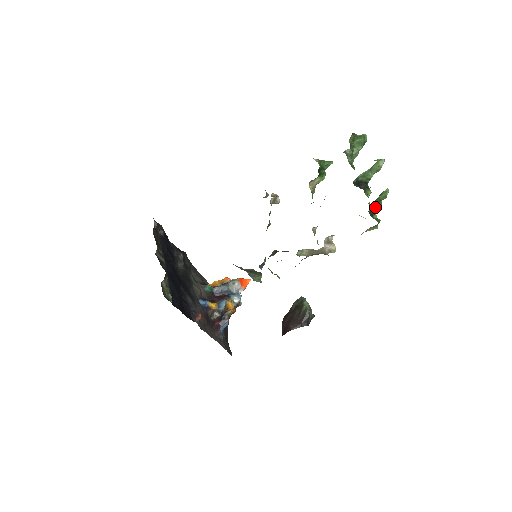
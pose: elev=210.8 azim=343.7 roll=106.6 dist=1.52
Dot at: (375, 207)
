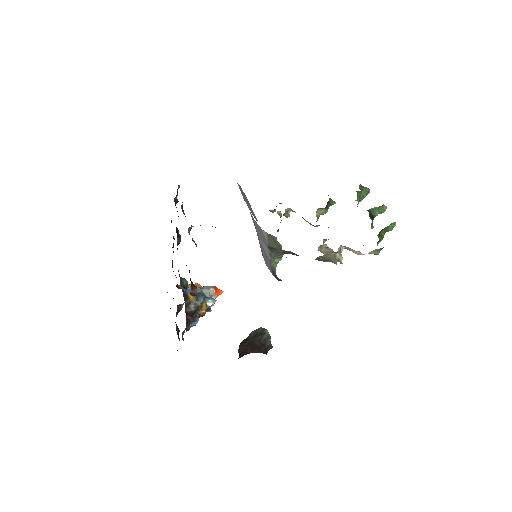
Dot at: (381, 235)
